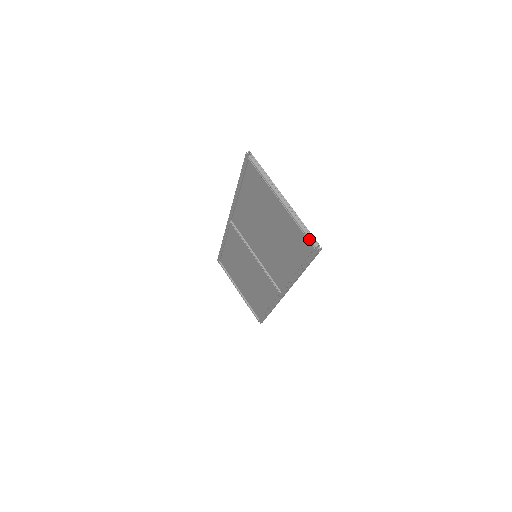
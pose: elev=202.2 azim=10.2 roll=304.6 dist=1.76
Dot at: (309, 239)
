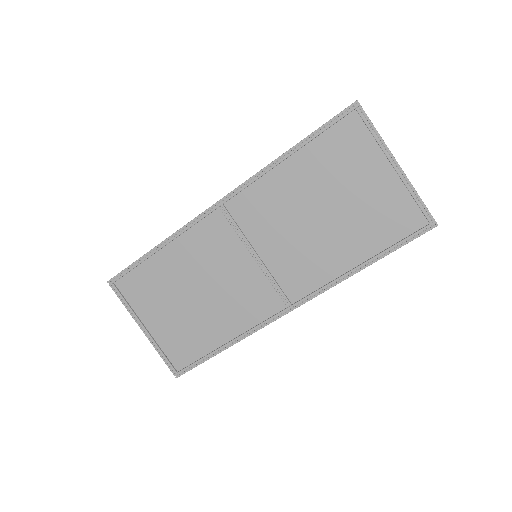
Dot at: (428, 211)
